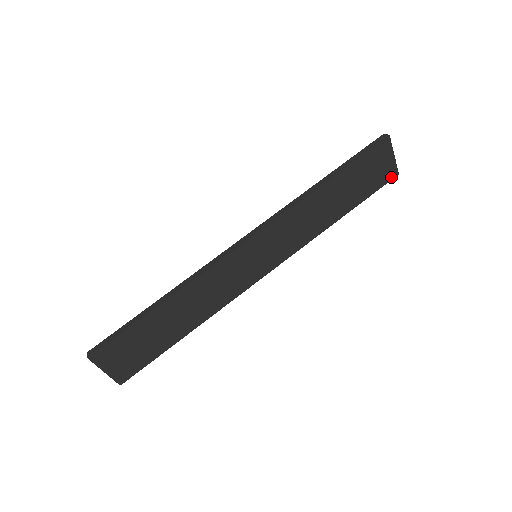
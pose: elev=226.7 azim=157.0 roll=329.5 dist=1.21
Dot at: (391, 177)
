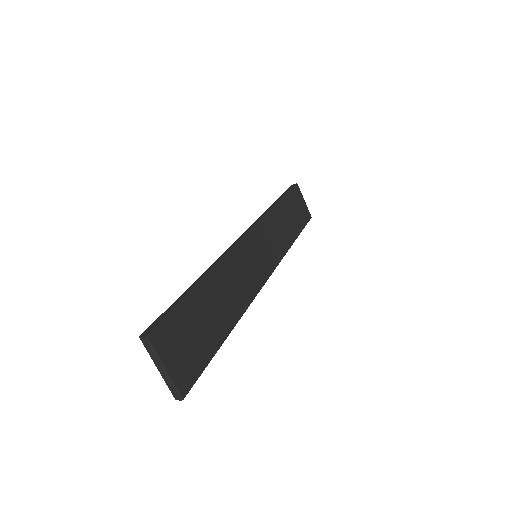
Dot at: (309, 217)
